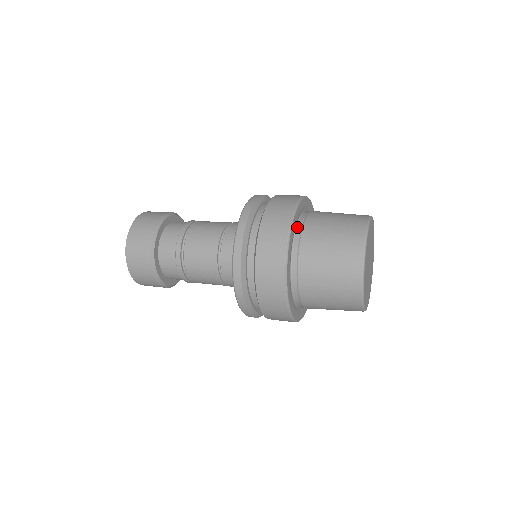
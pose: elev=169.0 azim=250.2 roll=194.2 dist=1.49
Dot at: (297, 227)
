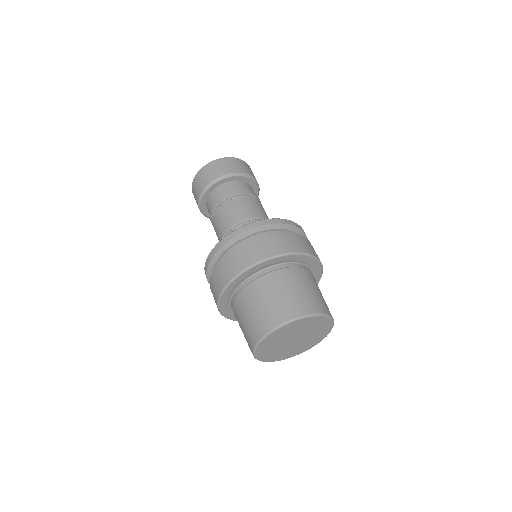
Dot at: (231, 300)
